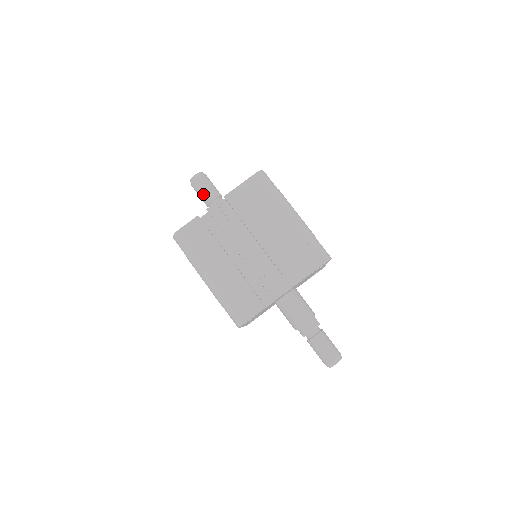
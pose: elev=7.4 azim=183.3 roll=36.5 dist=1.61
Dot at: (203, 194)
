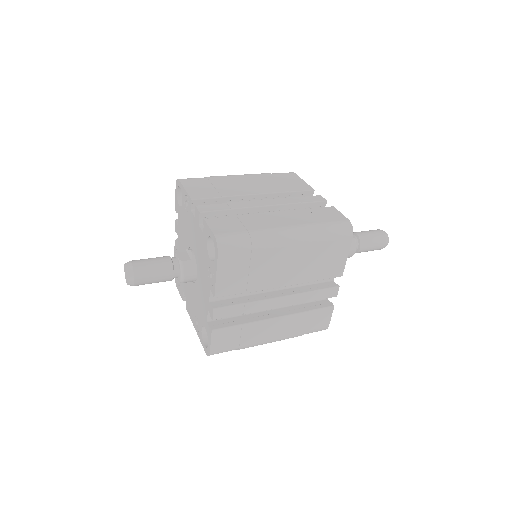
Dot at: (158, 282)
